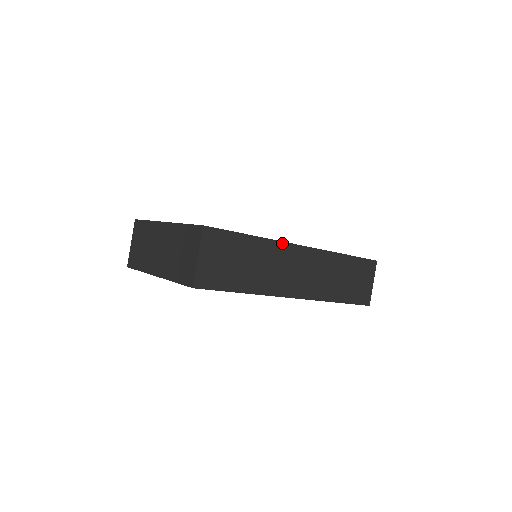
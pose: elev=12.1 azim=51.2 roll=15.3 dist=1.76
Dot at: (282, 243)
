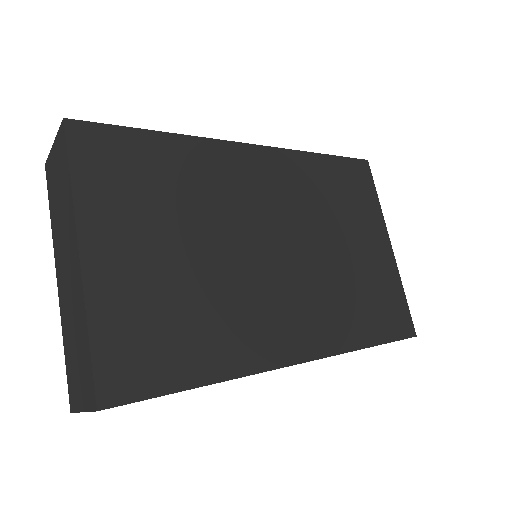
Dot at: (257, 373)
